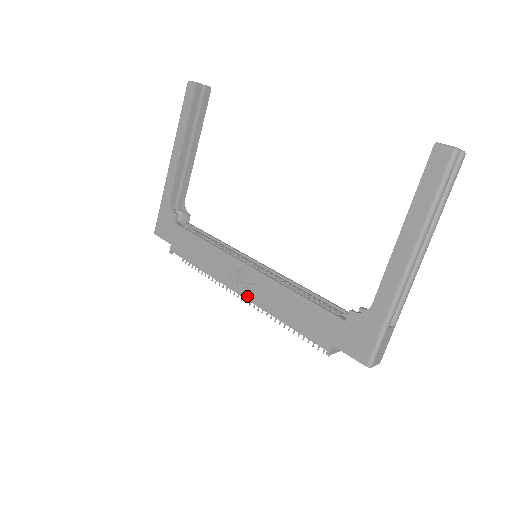
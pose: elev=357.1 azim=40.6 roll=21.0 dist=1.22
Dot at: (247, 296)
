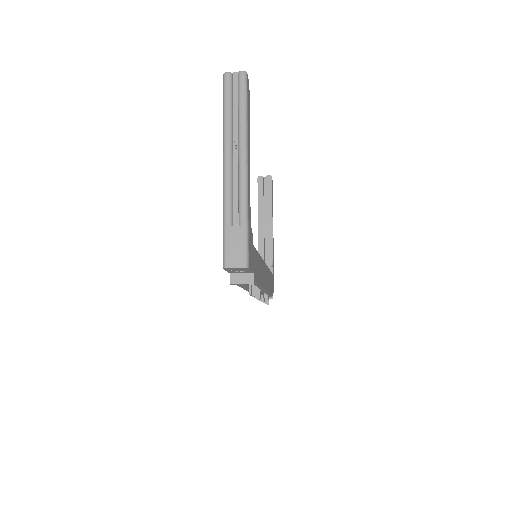
Dot at: occluded
